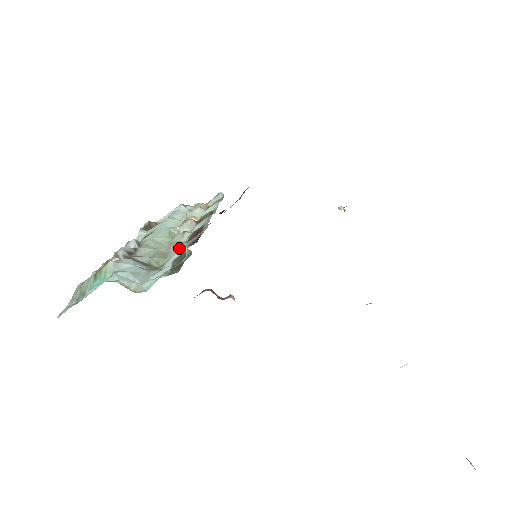
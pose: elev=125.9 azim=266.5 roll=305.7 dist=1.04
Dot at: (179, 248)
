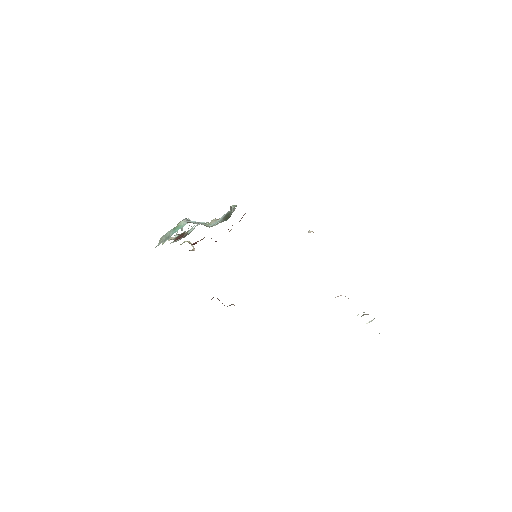
Dot at: occluded
